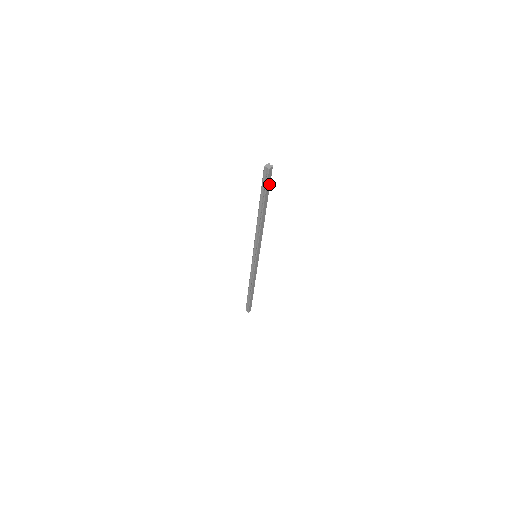
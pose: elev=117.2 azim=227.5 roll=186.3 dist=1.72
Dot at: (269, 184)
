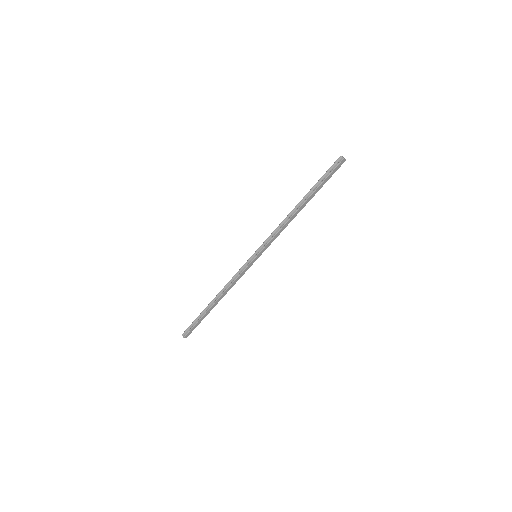
Dot at: (331, 176)
